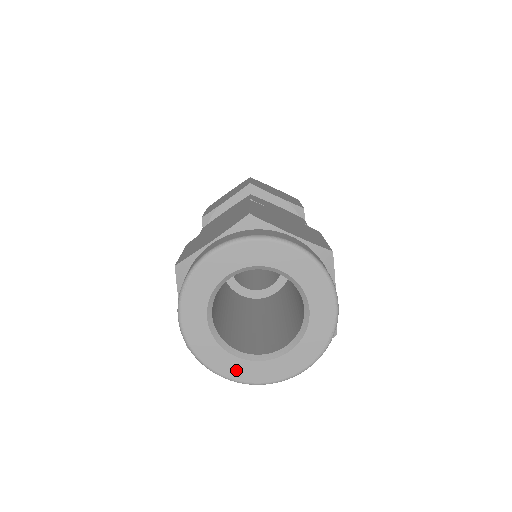
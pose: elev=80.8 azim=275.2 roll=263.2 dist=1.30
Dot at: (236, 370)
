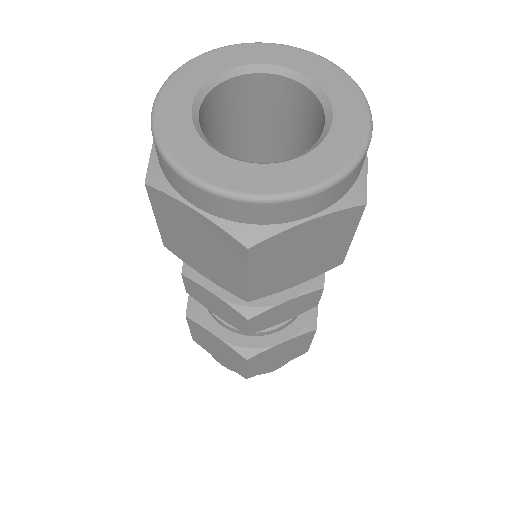
Dot at: (211, 169)
